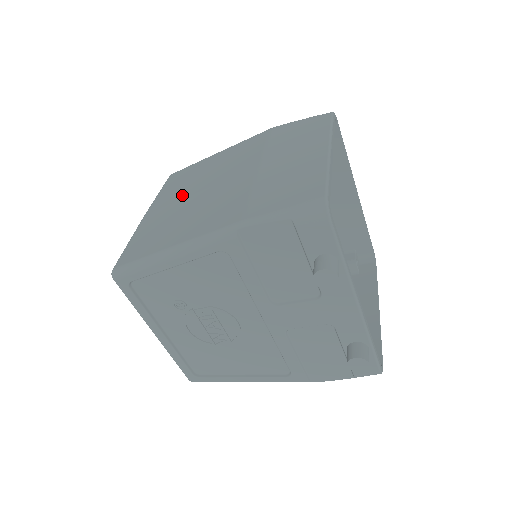
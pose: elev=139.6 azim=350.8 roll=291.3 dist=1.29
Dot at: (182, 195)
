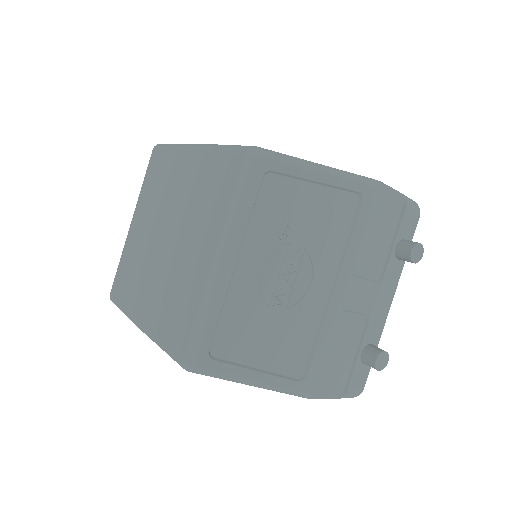
Dot at: occluded
